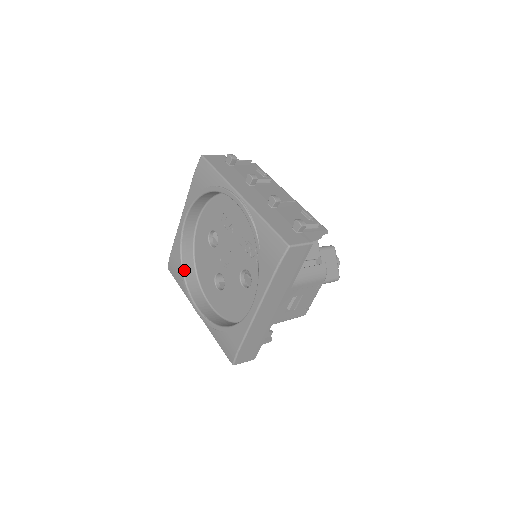
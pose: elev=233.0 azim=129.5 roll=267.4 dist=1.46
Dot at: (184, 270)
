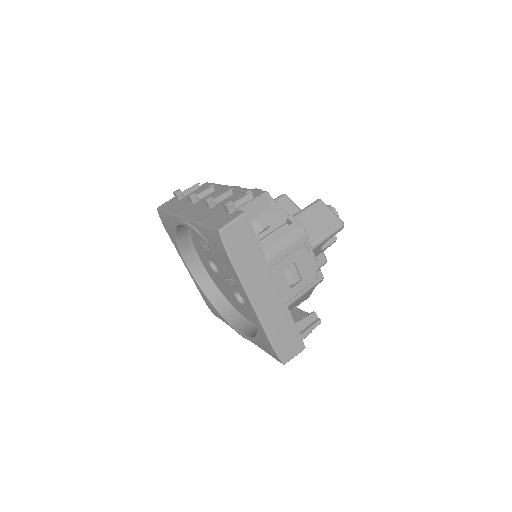
Dot at: (217, 307)
